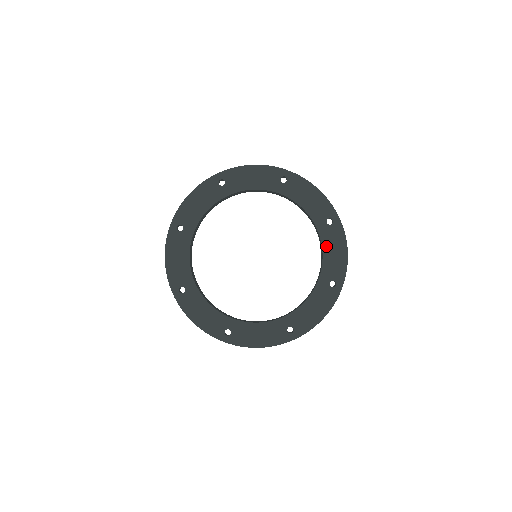
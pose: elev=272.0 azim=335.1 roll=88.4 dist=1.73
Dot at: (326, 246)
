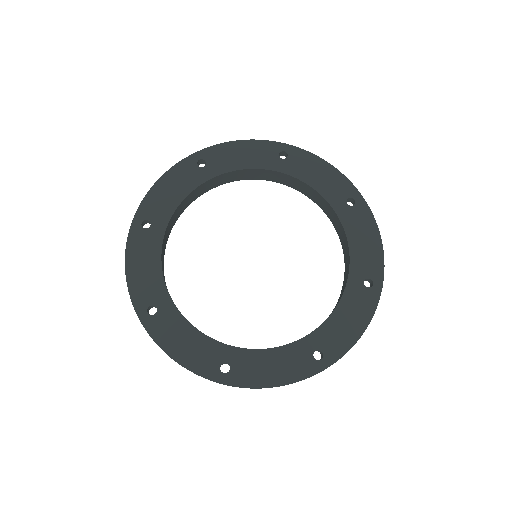
Dot at: (306, 178)
